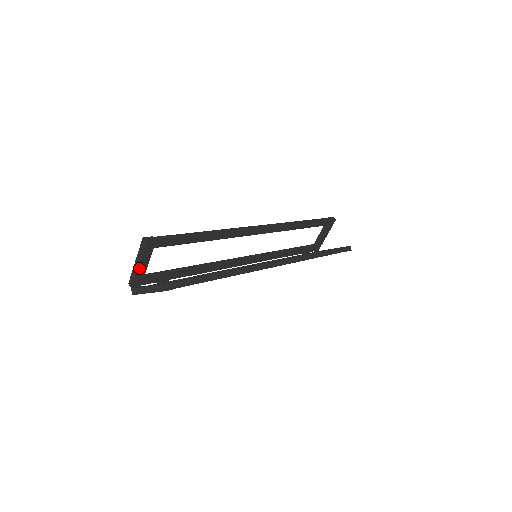
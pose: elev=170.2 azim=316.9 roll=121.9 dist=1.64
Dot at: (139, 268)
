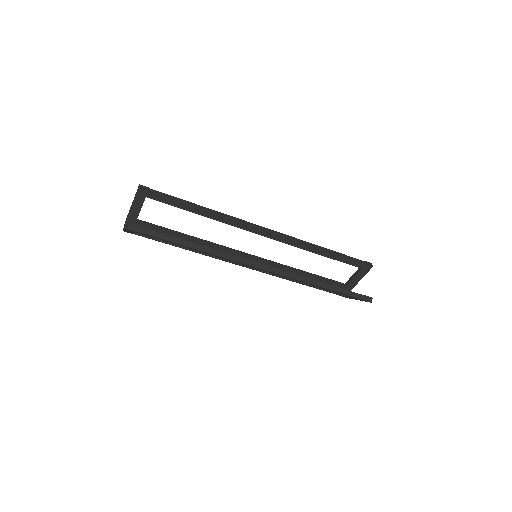
Dot at: (132, 210)
